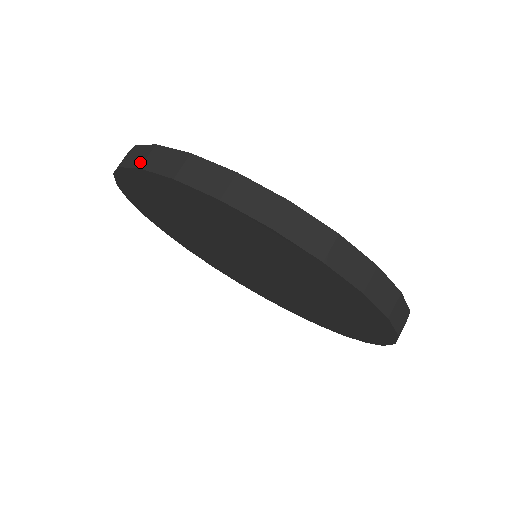
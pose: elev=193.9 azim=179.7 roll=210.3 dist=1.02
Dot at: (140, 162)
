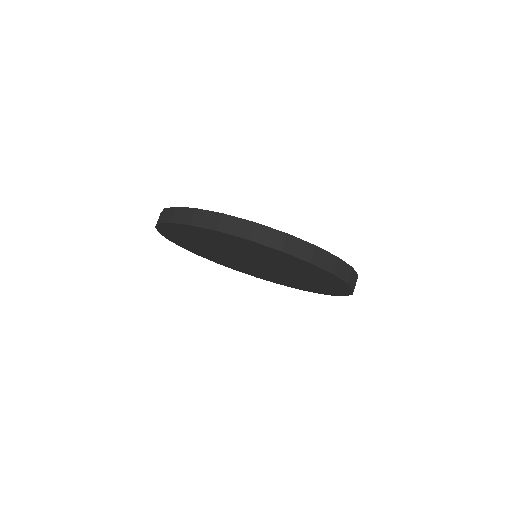
Dot at: occluded
